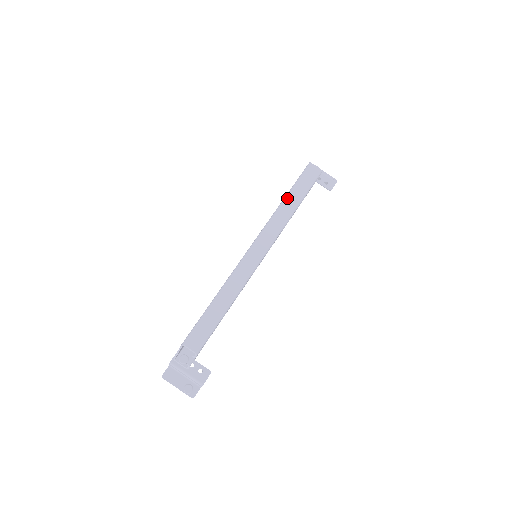
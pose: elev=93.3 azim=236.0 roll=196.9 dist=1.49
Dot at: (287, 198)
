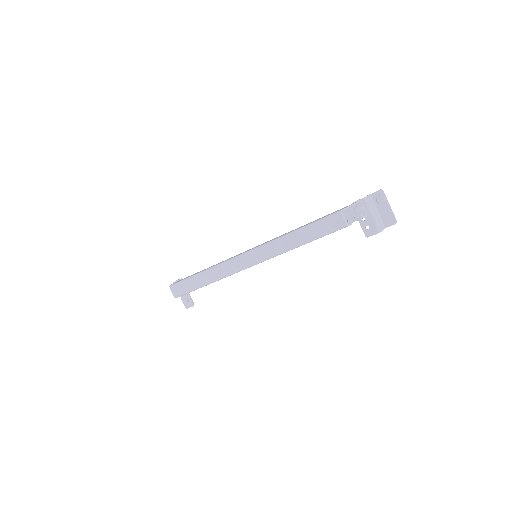
Dot at: (295, 233)
